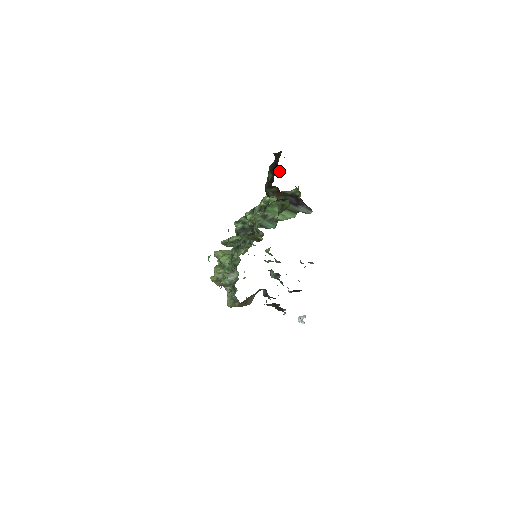
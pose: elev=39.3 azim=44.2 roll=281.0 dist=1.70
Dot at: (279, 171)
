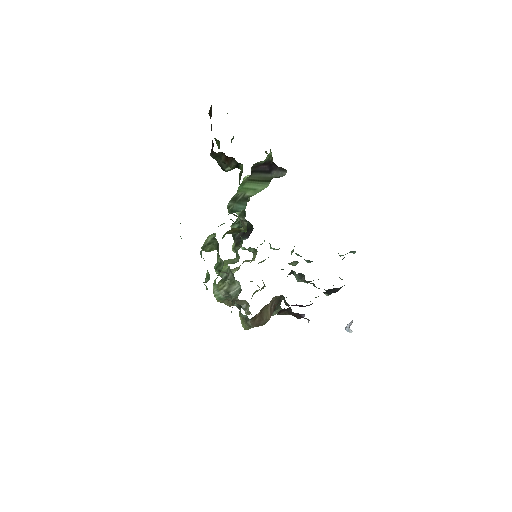
Dot at: (233, 136)
